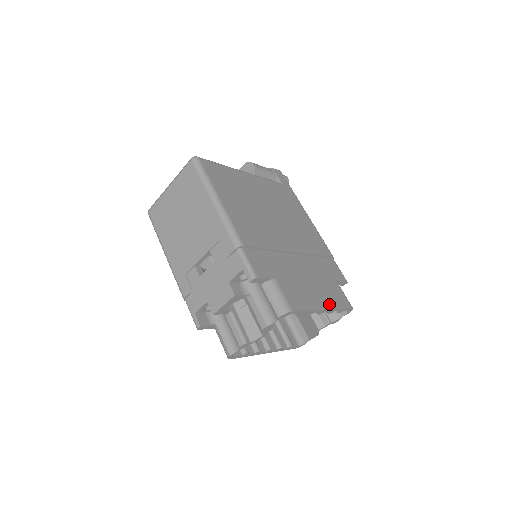
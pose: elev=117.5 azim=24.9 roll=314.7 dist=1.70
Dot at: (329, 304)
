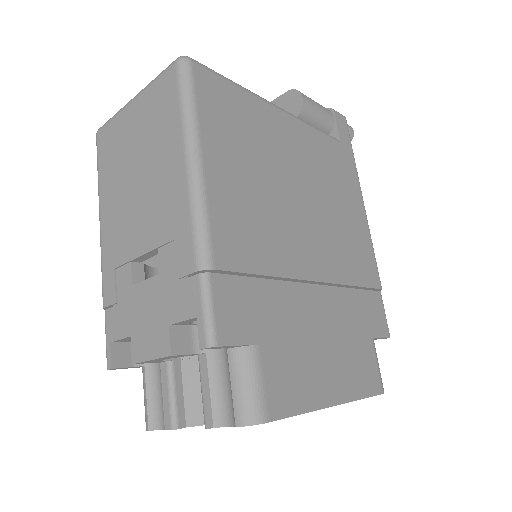
Dot at: (346, 391)
